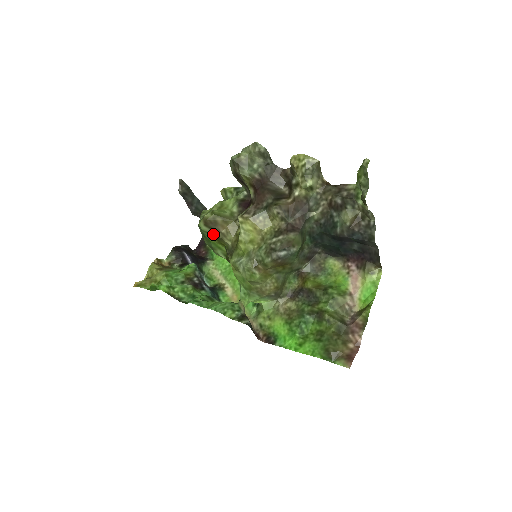
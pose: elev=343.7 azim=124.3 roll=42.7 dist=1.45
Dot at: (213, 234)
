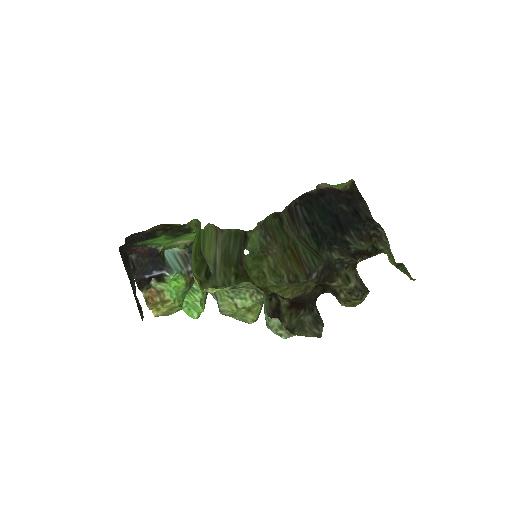
Dot at: occluded
